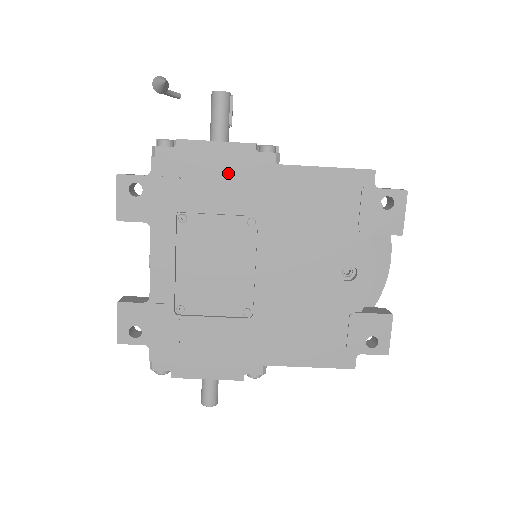
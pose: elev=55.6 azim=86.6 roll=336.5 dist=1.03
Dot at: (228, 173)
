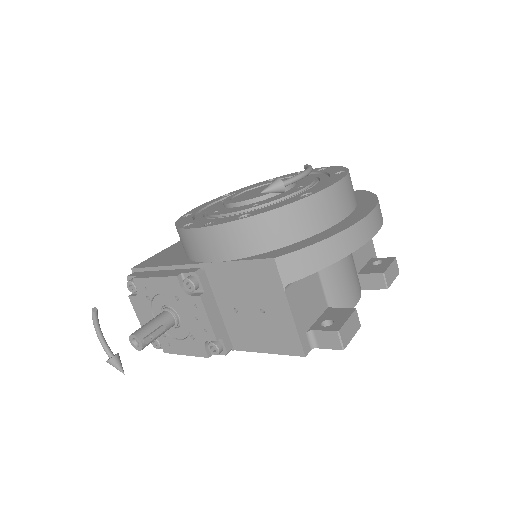
Dot at: occluded
